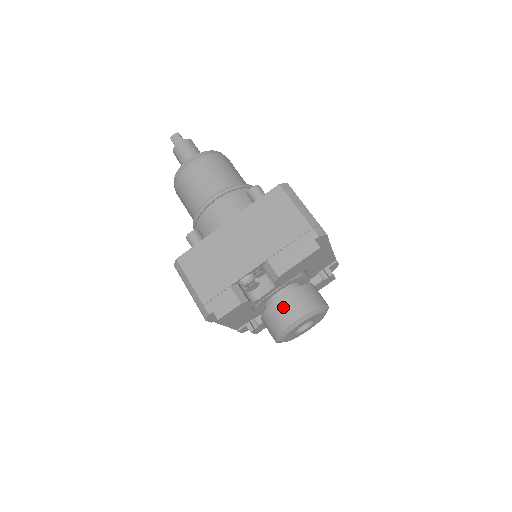
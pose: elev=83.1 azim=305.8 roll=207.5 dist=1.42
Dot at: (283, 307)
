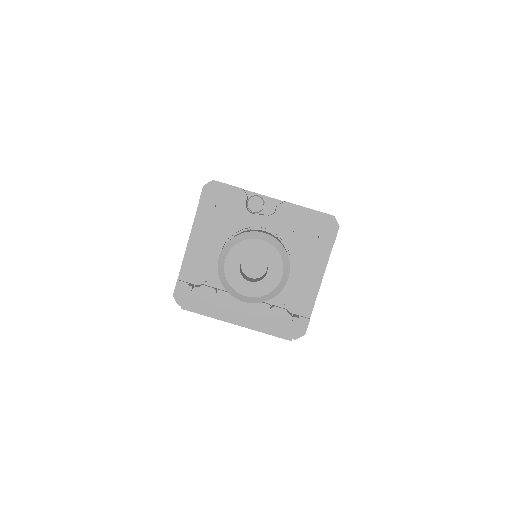
Dot at: (260, 230)
